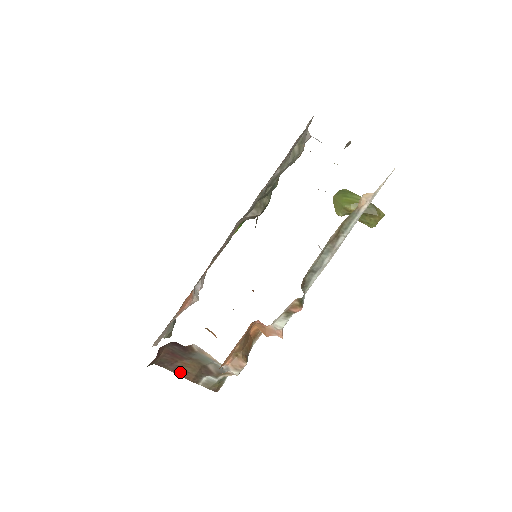
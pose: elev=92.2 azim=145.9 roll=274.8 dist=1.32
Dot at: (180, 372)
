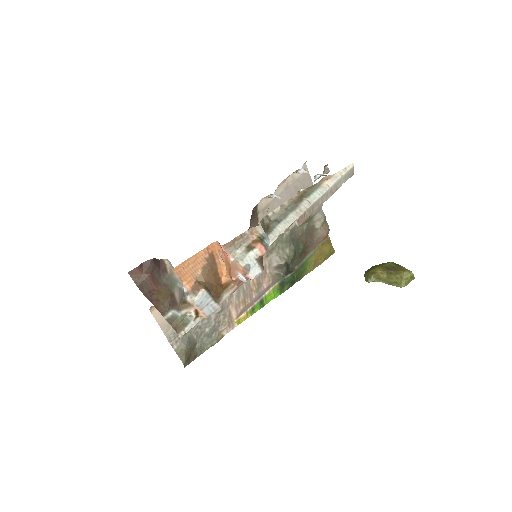
Dot at: (153, 300)
